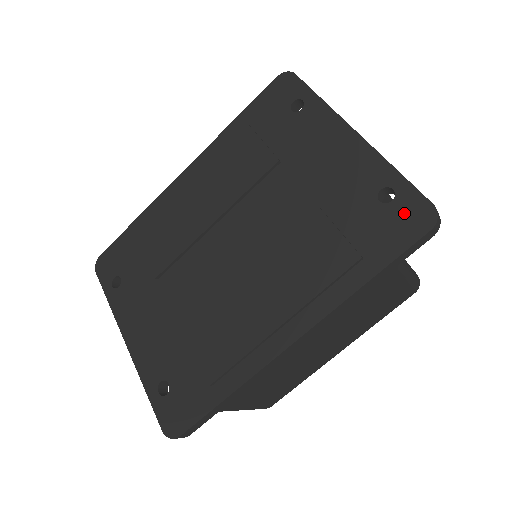
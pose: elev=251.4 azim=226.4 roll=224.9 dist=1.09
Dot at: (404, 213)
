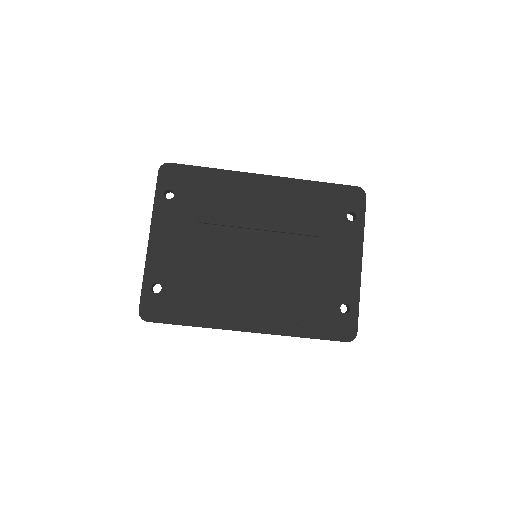
Dot at: (344, 324)
